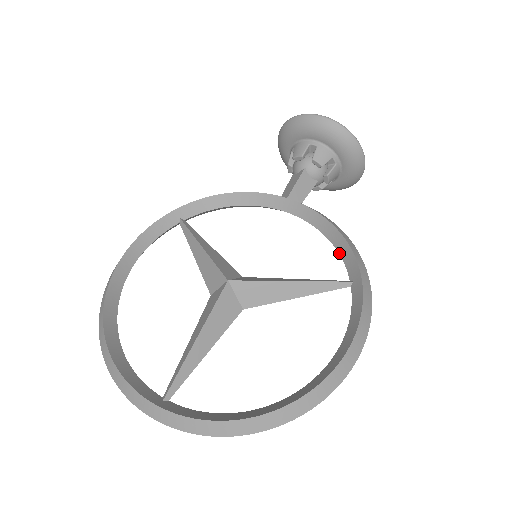
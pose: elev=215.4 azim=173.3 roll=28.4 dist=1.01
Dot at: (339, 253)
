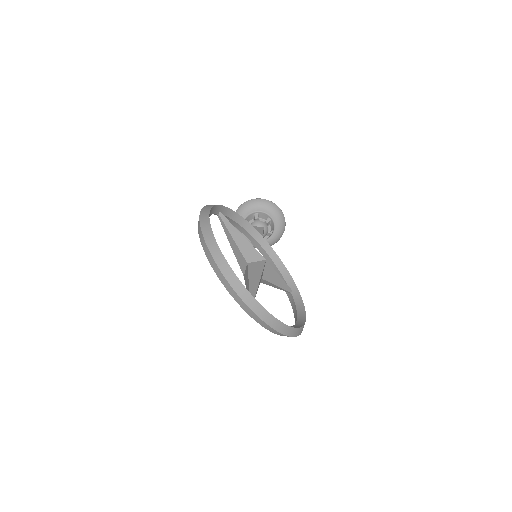
Dot at: (283, 276)
